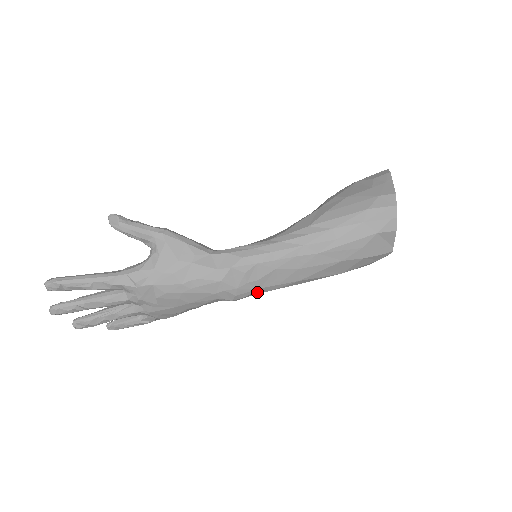
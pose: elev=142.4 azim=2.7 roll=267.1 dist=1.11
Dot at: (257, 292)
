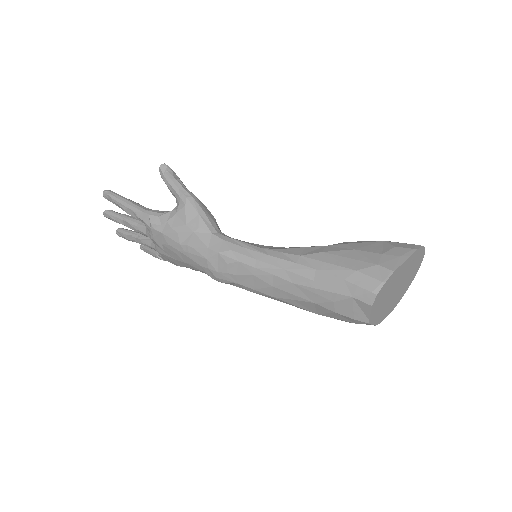
Dot at: (237, 285)
